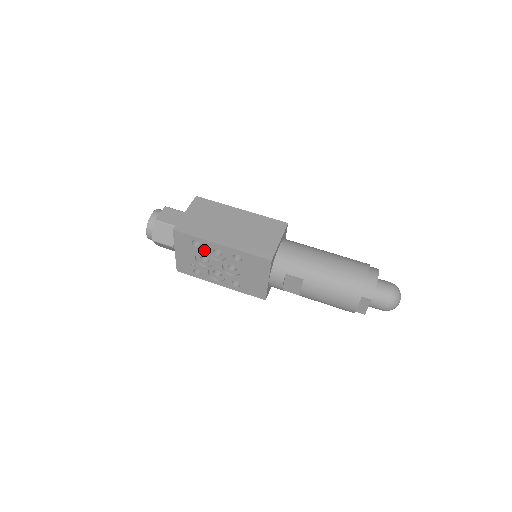
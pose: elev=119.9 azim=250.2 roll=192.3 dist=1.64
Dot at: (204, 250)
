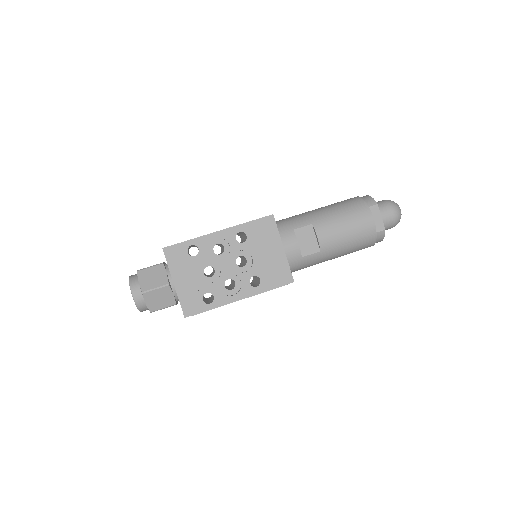
Dot at: (204, 254)
